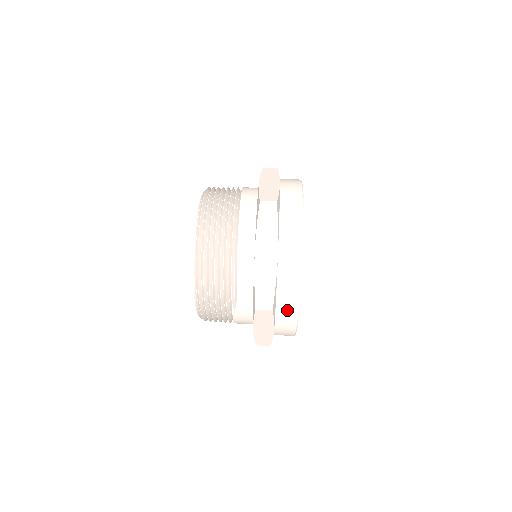
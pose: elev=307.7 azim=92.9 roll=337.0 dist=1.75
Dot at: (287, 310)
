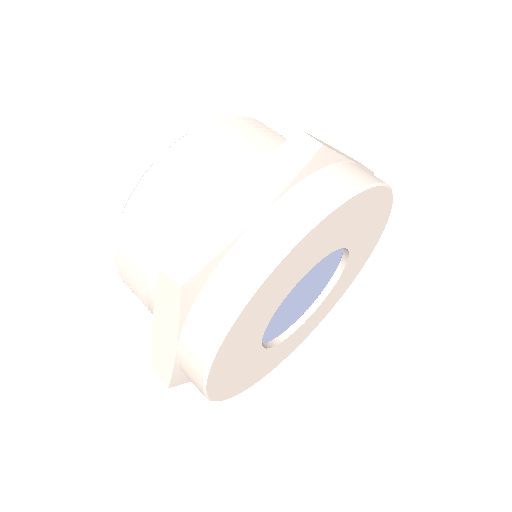
Dot at: (209, 319)
